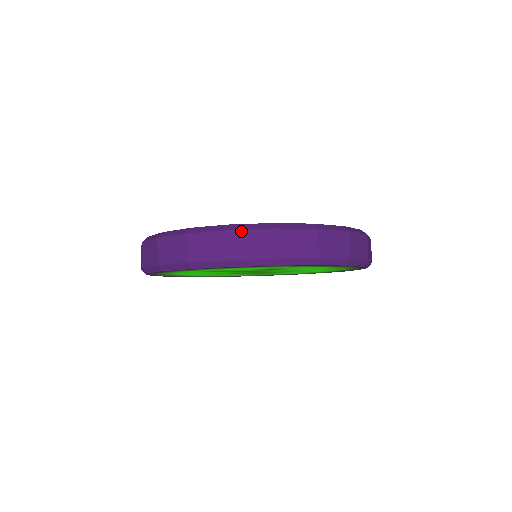
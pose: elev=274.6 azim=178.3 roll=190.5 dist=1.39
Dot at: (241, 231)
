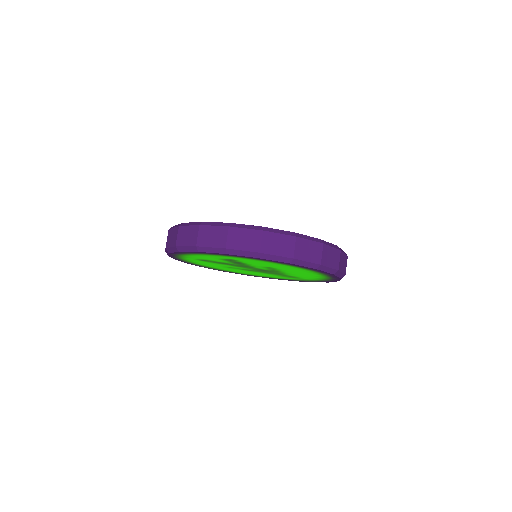
Dot at: (184, 227)
